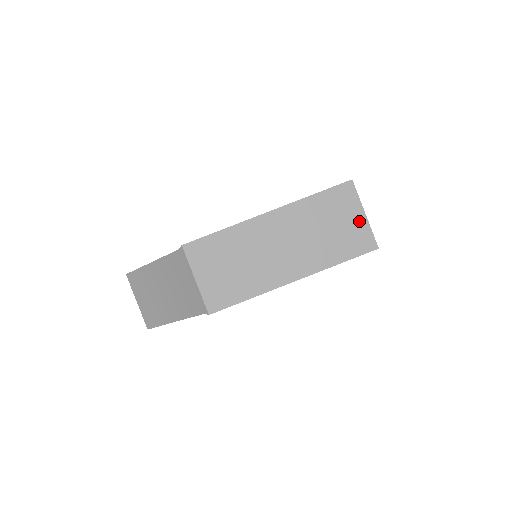
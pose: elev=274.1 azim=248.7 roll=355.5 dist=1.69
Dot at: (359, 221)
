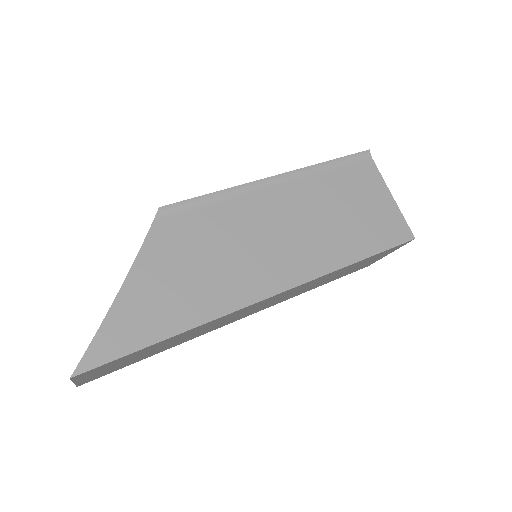
Dot at: occluded
